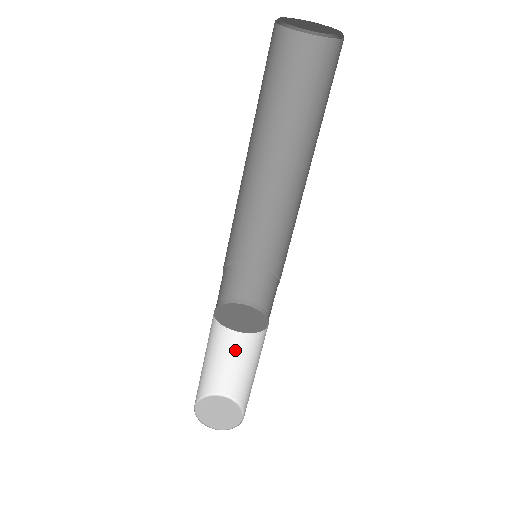
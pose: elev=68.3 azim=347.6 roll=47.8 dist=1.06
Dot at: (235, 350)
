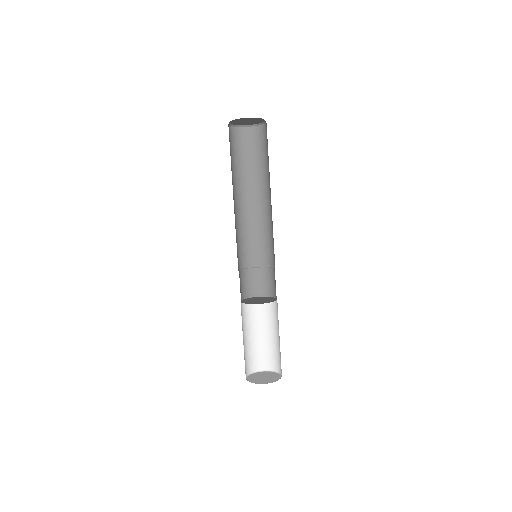
Dot at: (255, 333)
